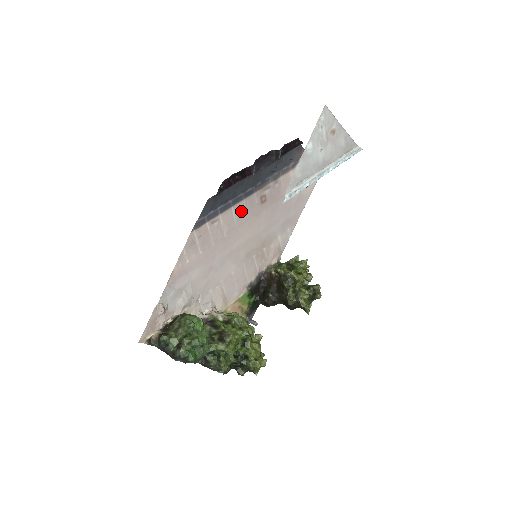
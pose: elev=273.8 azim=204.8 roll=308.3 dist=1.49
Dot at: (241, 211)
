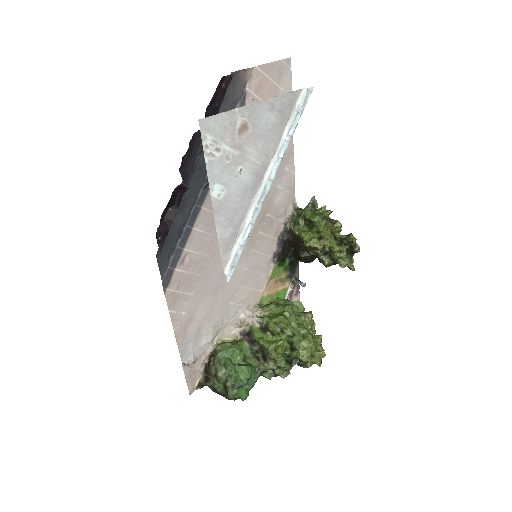
Dot at: (208, 219)
